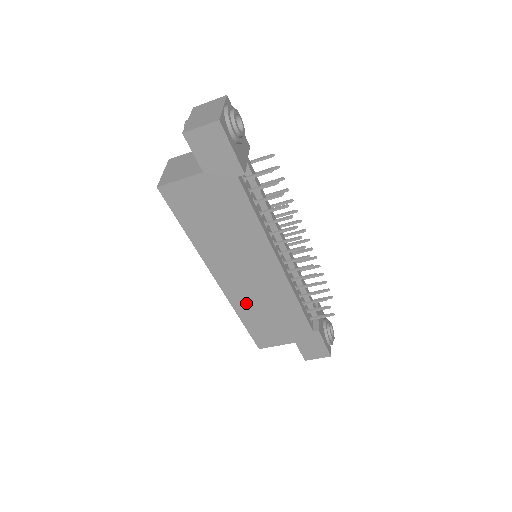
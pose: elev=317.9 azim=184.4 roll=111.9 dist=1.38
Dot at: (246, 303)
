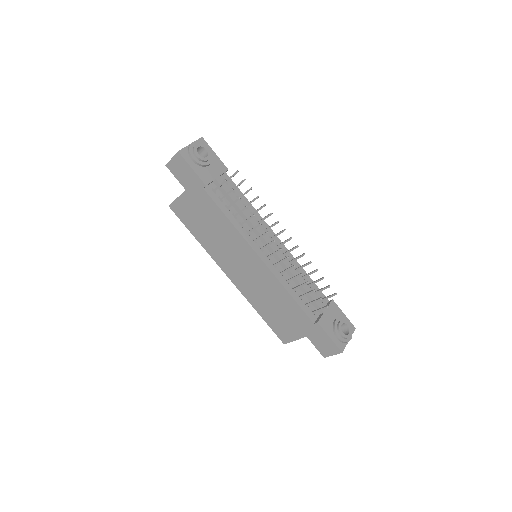
Dot at: (255, 296)
